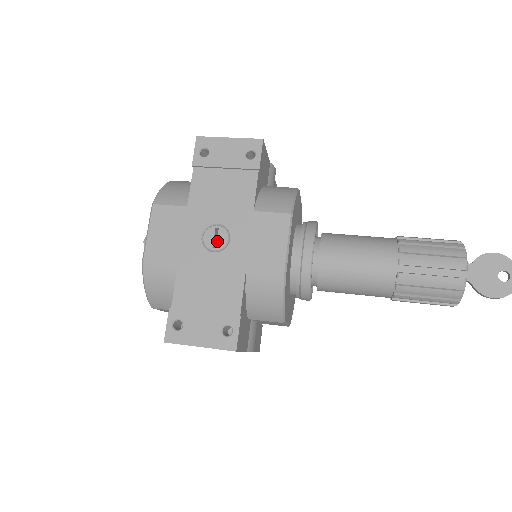
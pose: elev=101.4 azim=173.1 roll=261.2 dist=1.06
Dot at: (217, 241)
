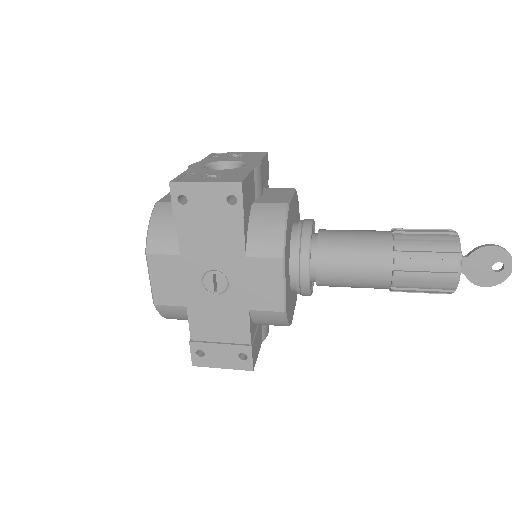
Dot at: (217, 286)
